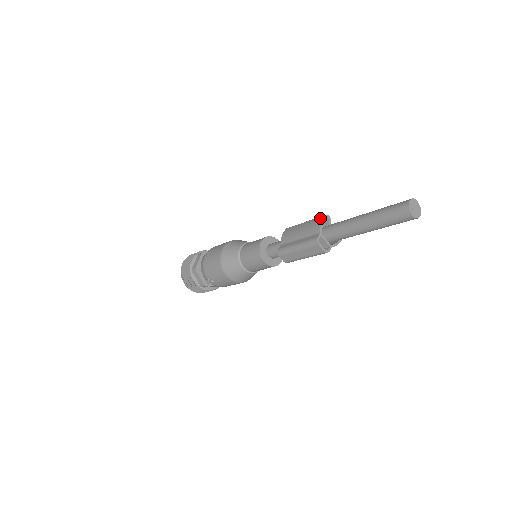
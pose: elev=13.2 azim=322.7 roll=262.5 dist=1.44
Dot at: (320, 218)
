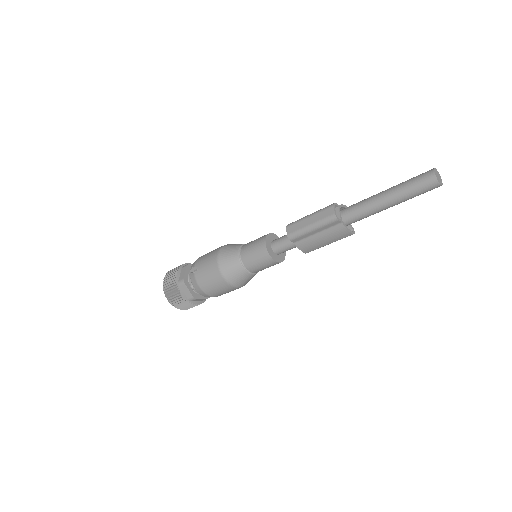
Dot at: (343, 208)
